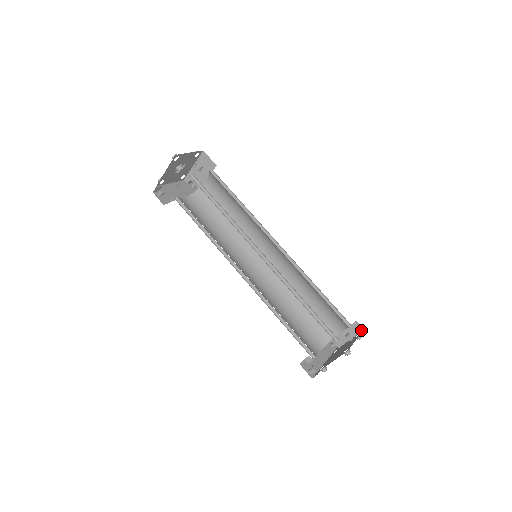
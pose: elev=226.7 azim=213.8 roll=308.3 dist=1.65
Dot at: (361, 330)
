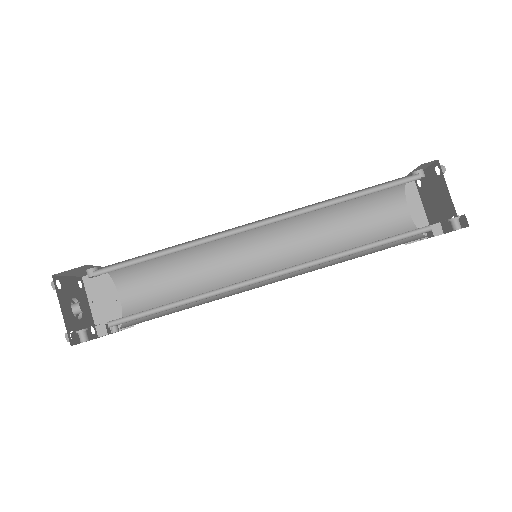
Dot at: (413, 181)
